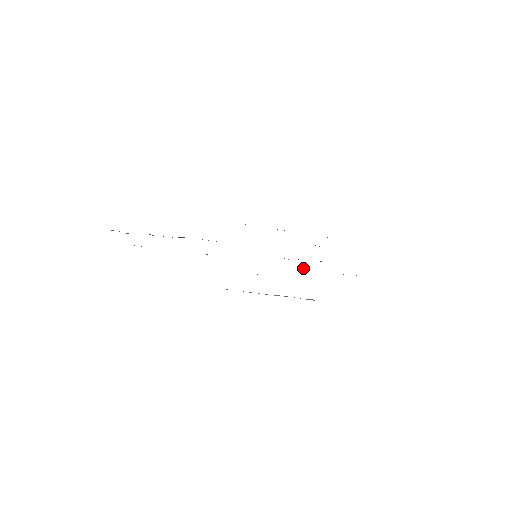
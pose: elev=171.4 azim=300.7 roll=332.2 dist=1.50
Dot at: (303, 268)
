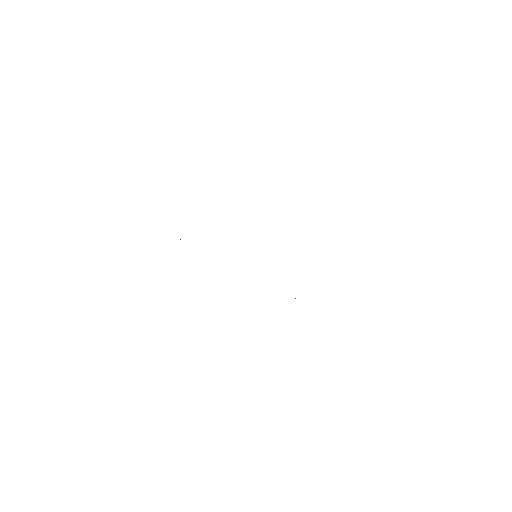
Dot at: occluded
